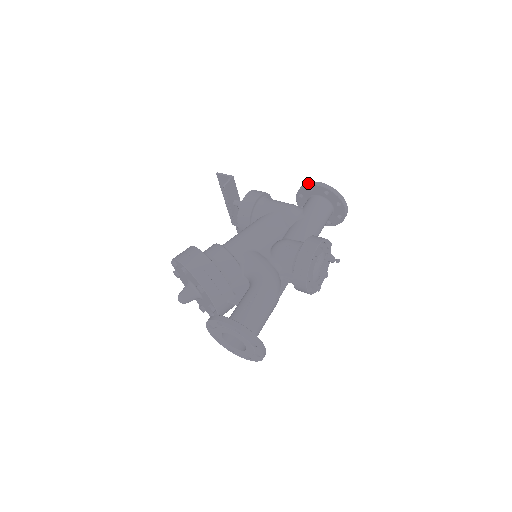
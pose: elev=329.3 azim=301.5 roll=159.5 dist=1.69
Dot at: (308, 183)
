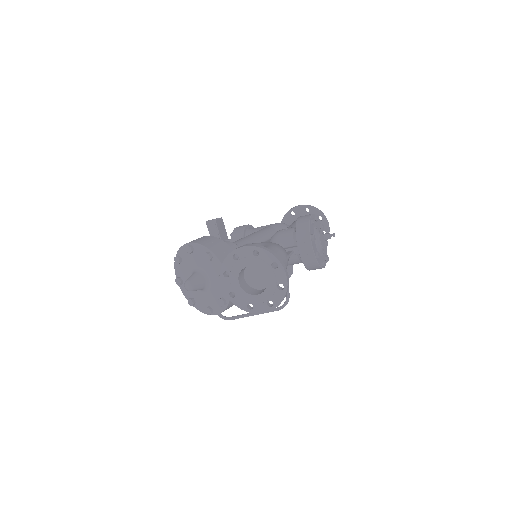
Dot at: (289, 210)
